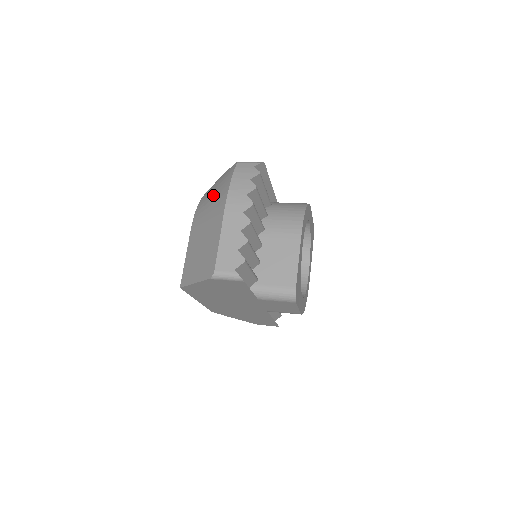
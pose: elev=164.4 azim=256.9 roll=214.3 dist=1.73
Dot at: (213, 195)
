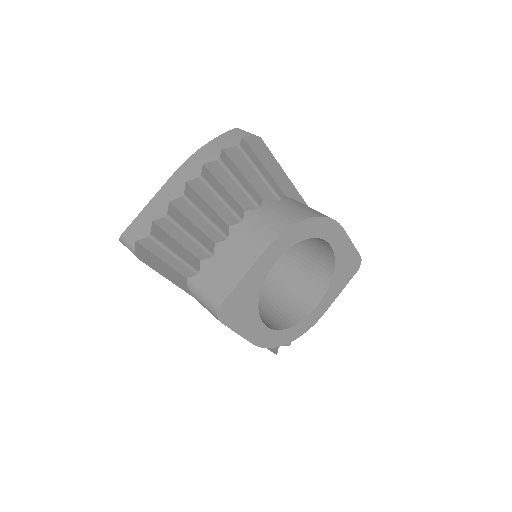
Dot at: occluded
